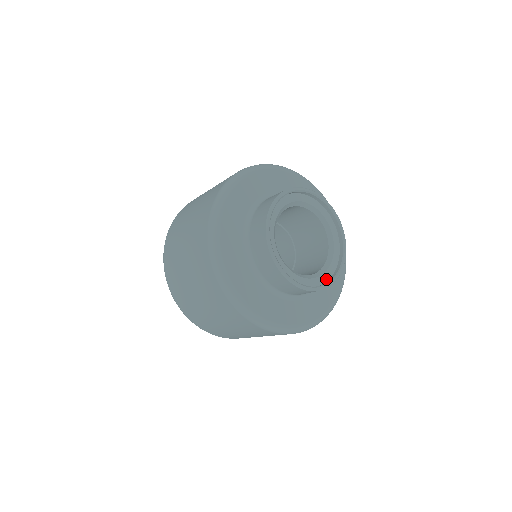
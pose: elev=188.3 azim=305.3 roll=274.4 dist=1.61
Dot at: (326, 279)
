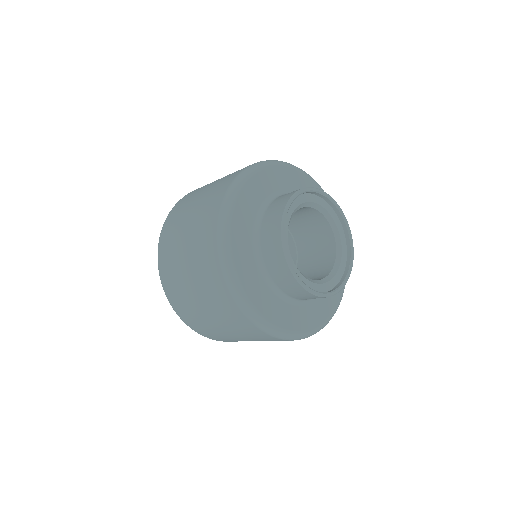
Dot at: (315, 290)
